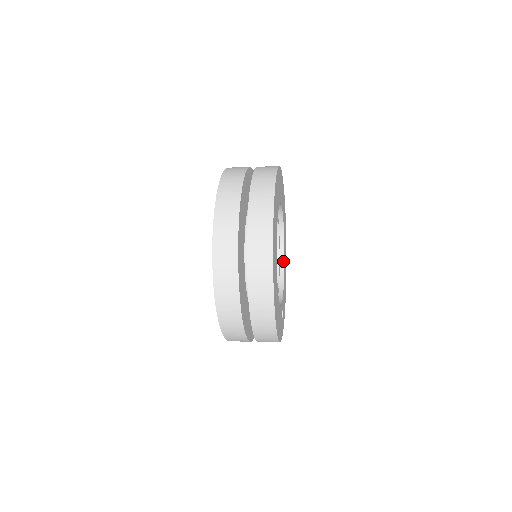
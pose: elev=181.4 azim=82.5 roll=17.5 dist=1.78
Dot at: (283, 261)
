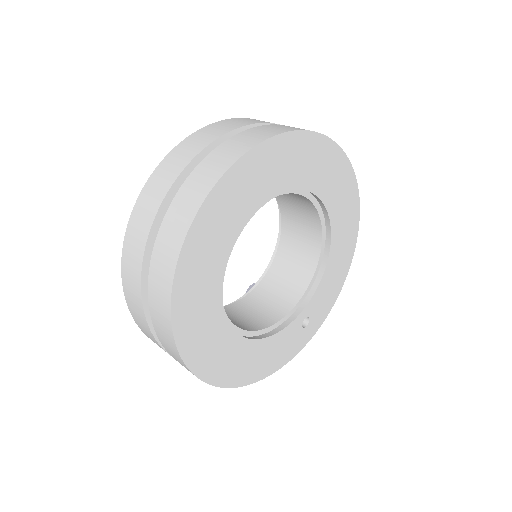
Dot at: (329, 241)
